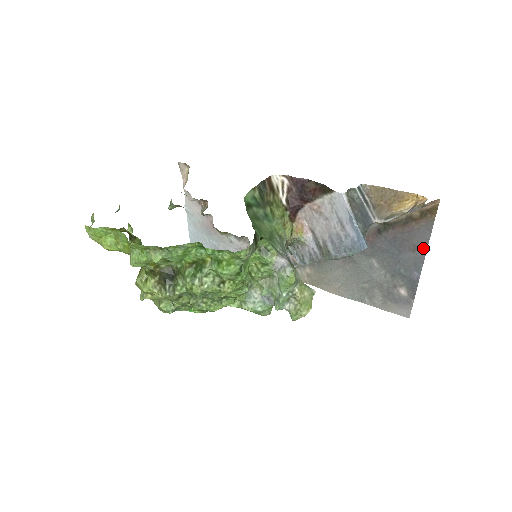
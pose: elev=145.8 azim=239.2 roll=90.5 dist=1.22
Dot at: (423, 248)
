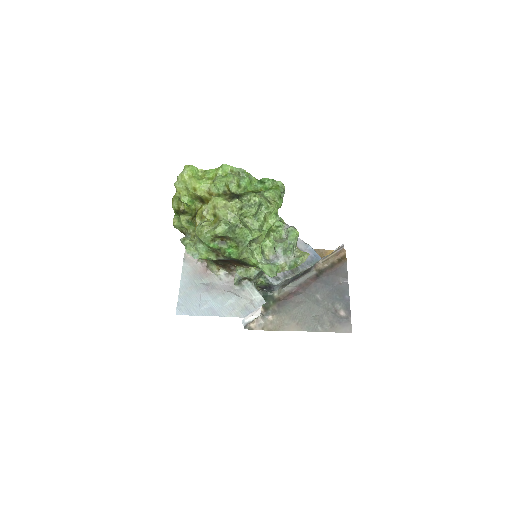
Dot at: (346, 278)
